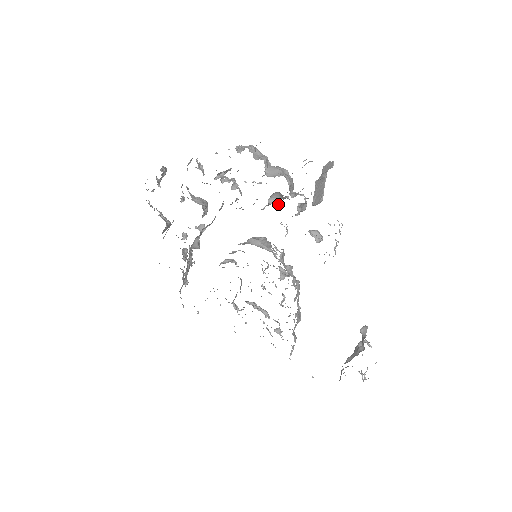
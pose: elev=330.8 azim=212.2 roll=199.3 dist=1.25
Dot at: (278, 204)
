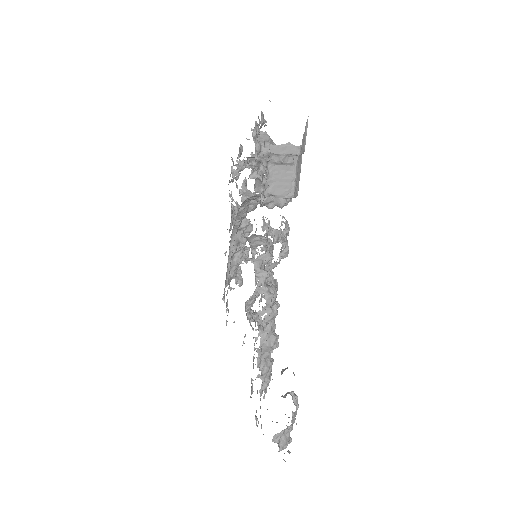
Dot at: (260, 193)
